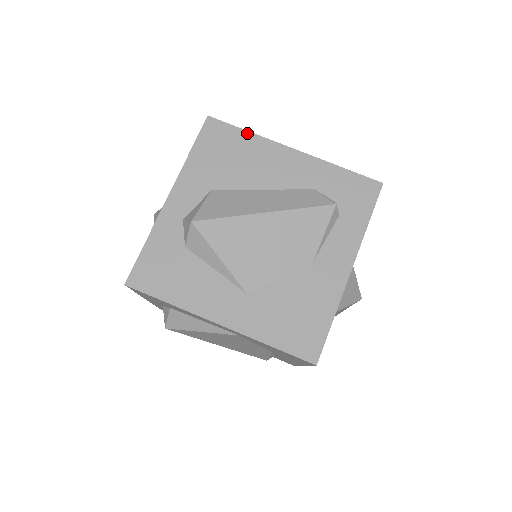
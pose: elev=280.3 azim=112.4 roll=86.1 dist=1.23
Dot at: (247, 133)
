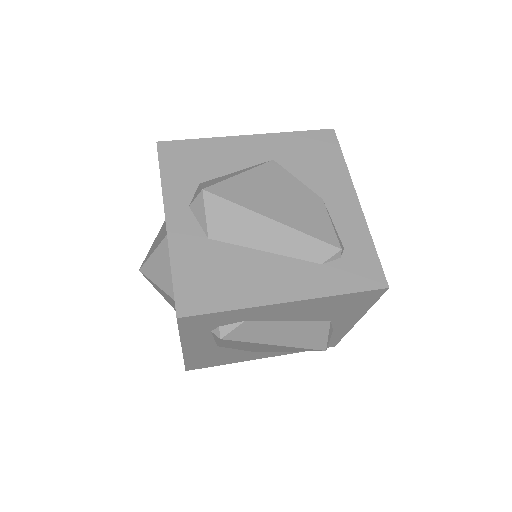
Dot at: occluded
